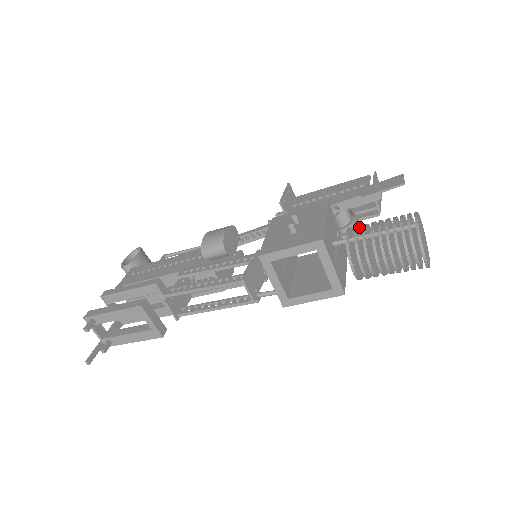
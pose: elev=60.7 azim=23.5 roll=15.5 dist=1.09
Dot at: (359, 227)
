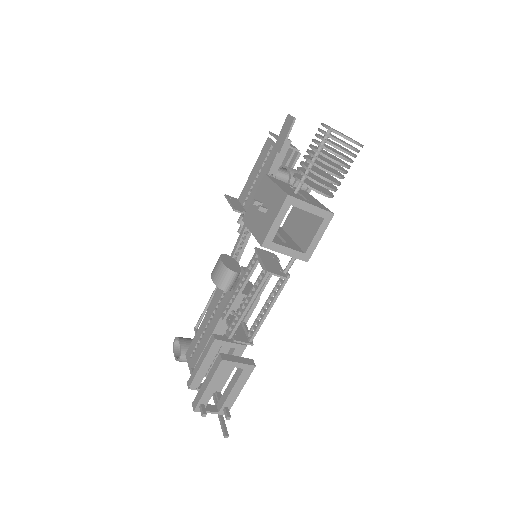
Dot at: (299, 168)
